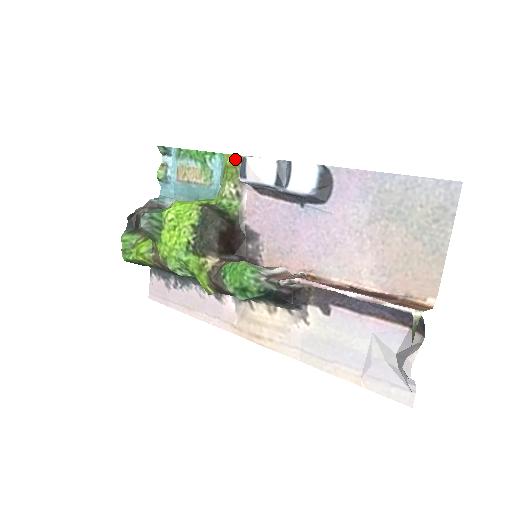
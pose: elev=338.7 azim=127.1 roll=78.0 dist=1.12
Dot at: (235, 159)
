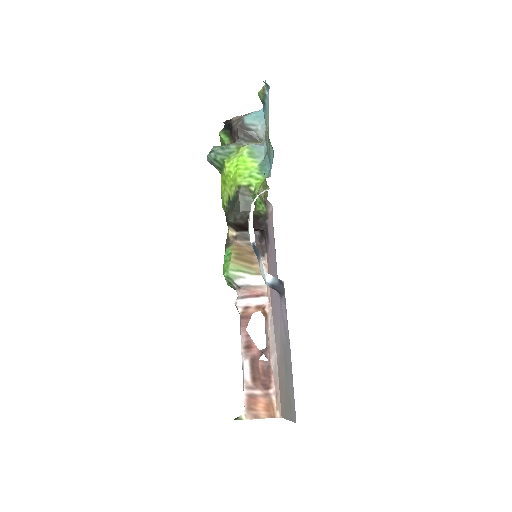
Dot at: occluded
